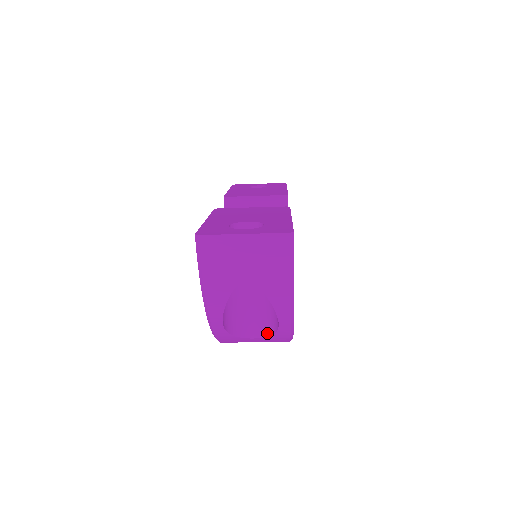
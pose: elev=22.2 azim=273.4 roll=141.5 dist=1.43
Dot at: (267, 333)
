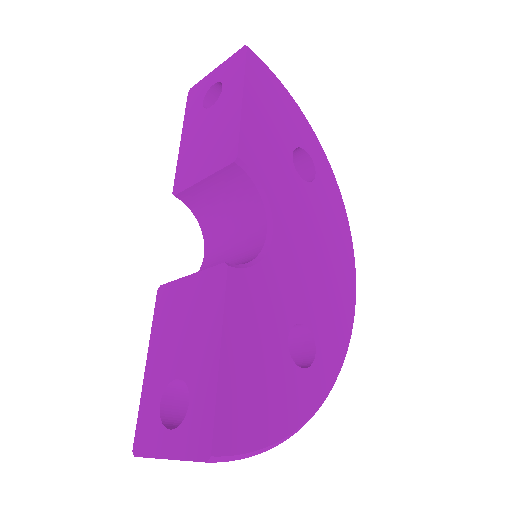
Dot at: occluded
